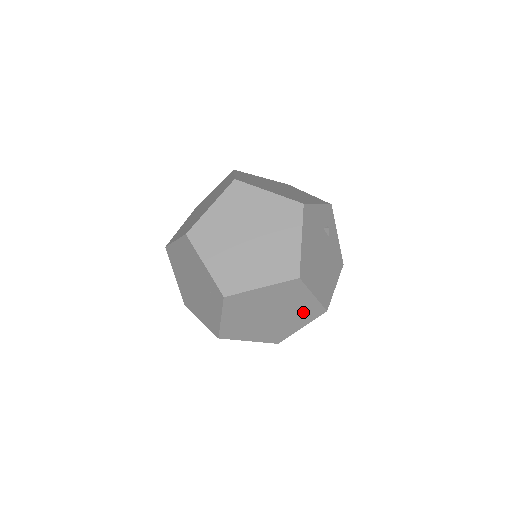
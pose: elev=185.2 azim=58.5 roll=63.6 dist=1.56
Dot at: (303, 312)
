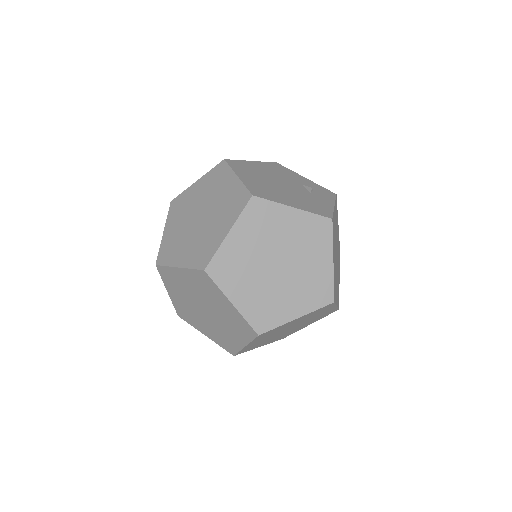
Dot at: (229, 204)
